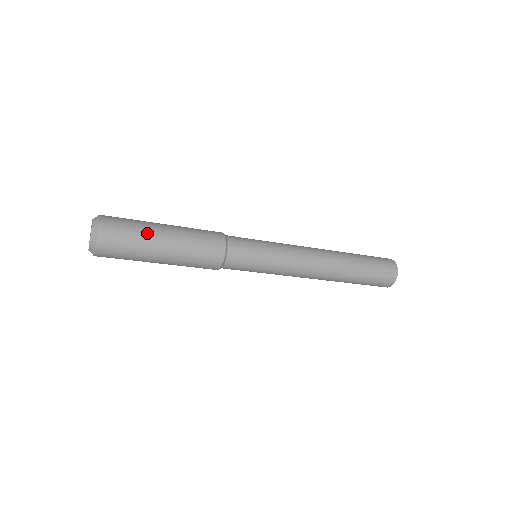
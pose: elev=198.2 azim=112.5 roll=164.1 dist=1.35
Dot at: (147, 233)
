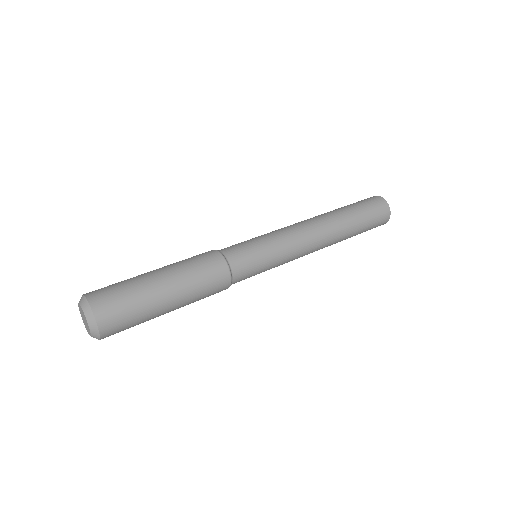
Dot at: (145, 291)
